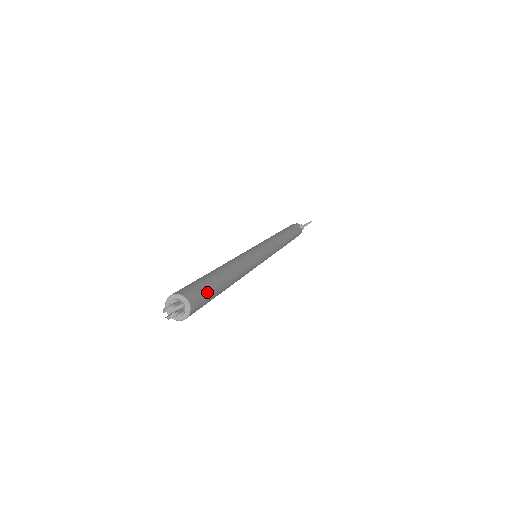
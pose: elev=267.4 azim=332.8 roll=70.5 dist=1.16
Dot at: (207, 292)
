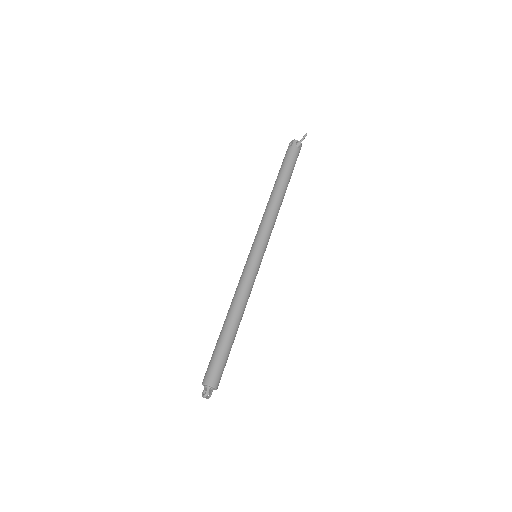
Dot at: (223, 363)
